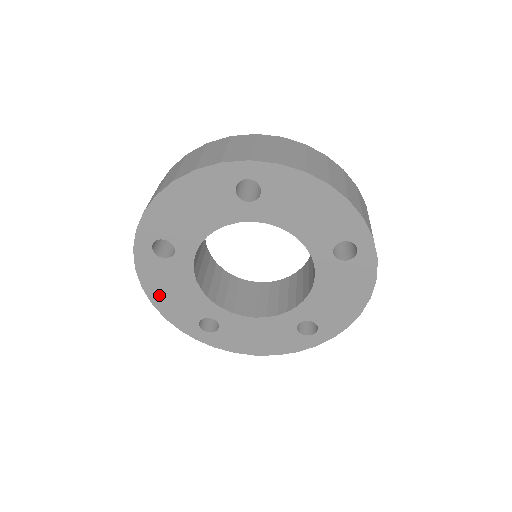
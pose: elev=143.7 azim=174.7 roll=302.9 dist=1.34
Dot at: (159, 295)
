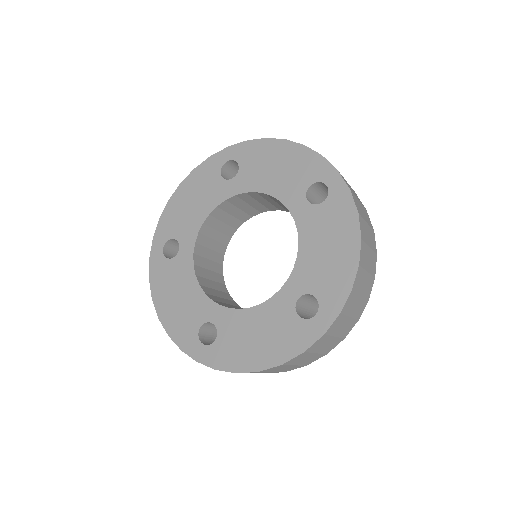
Dot at: (165, 305)
